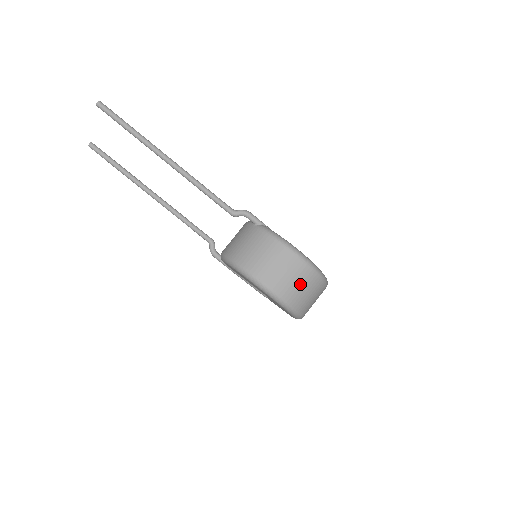
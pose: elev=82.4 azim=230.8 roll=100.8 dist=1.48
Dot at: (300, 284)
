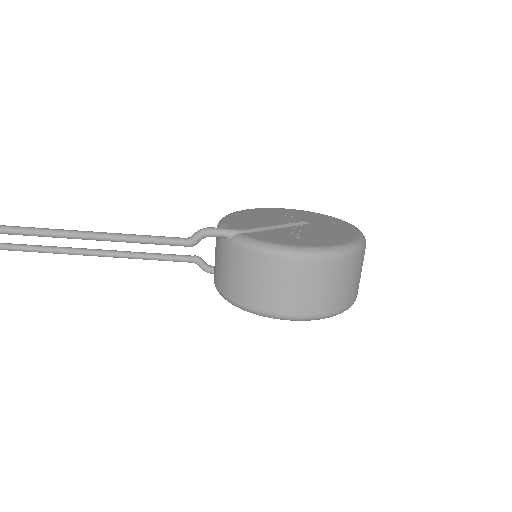
Dot at: (328, 285)
